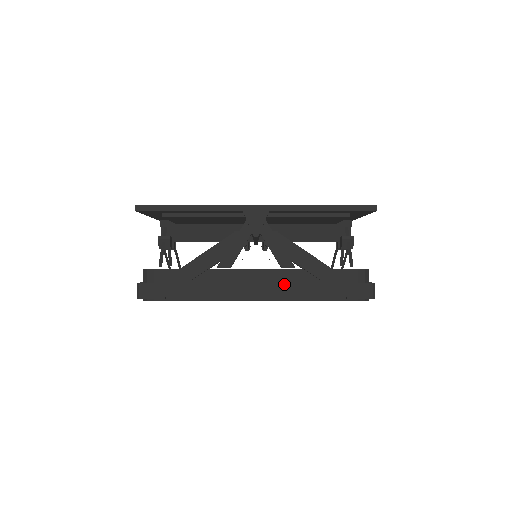
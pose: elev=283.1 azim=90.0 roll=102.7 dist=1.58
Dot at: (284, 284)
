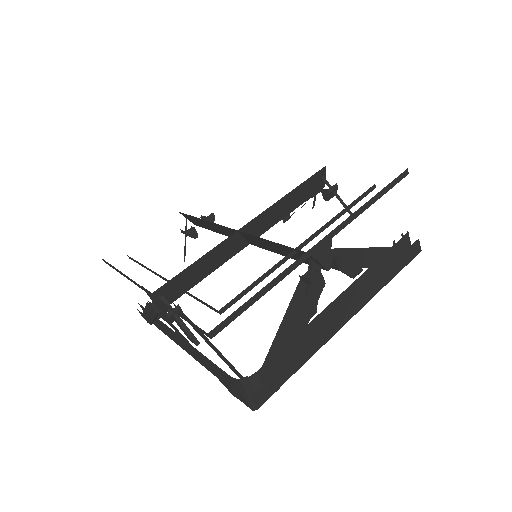
Dot at: (362, 291)
